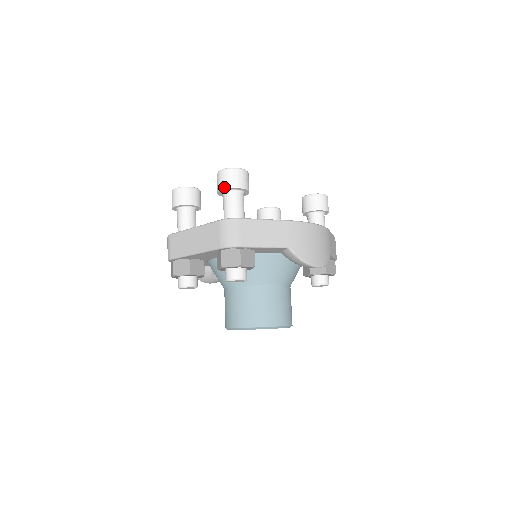
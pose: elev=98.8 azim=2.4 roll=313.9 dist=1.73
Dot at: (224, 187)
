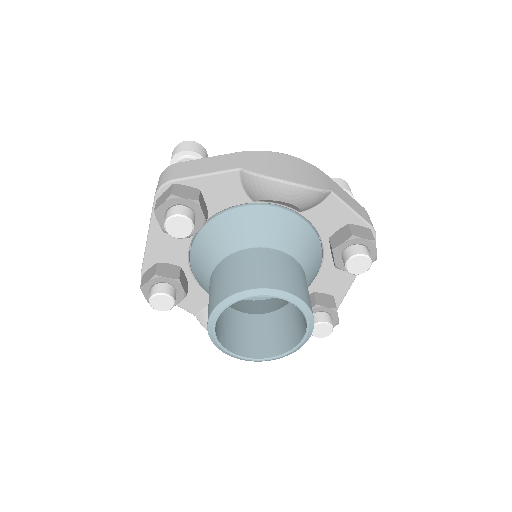
Dot at: (171, 158)
